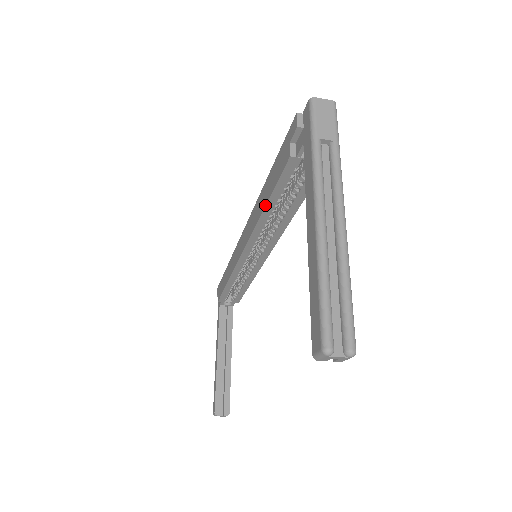
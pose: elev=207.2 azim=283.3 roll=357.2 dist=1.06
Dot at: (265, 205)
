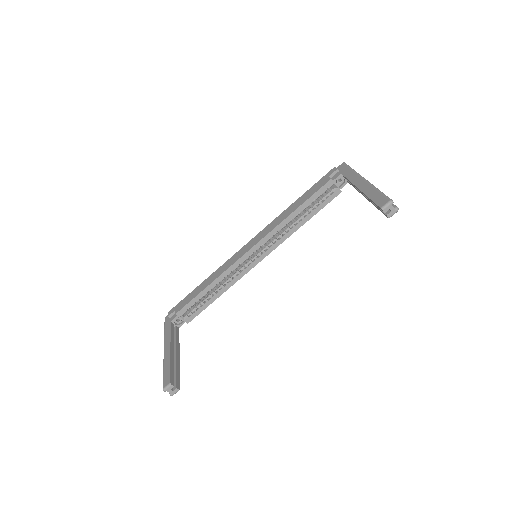
Dot at: (296, 209)
